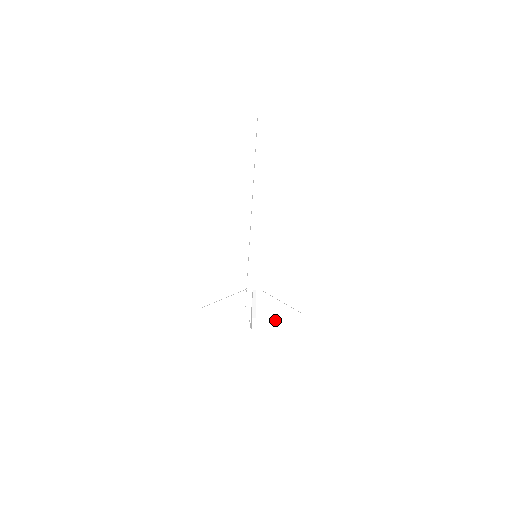
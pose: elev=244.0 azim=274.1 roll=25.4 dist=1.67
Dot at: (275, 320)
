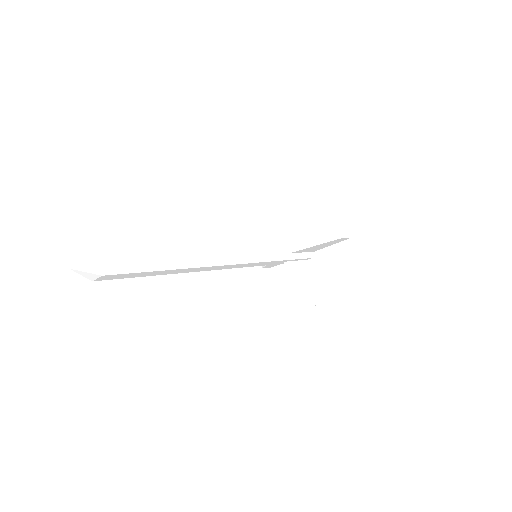
Dot at: (323, 247)
